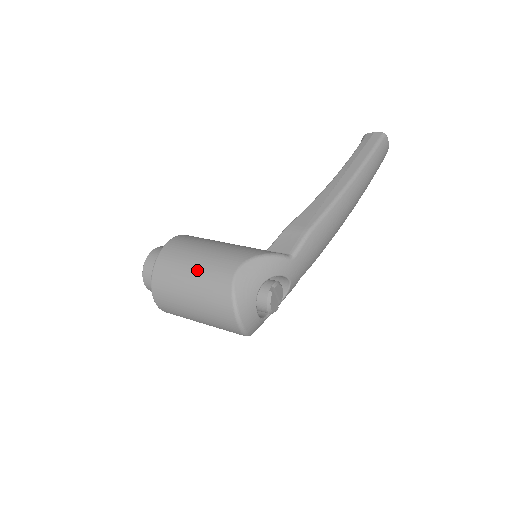
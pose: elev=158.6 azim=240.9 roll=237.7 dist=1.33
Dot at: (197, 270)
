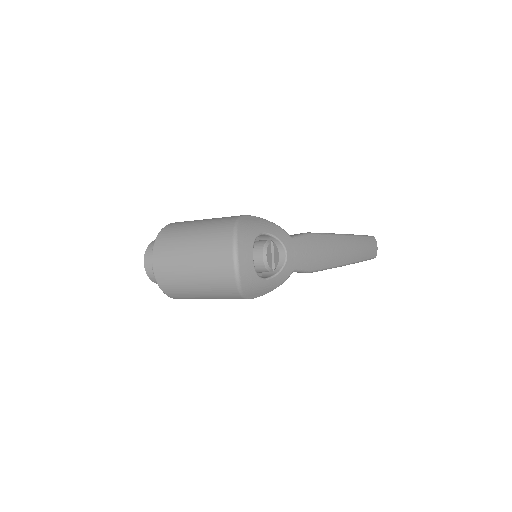
Dot at: (206, 220)
